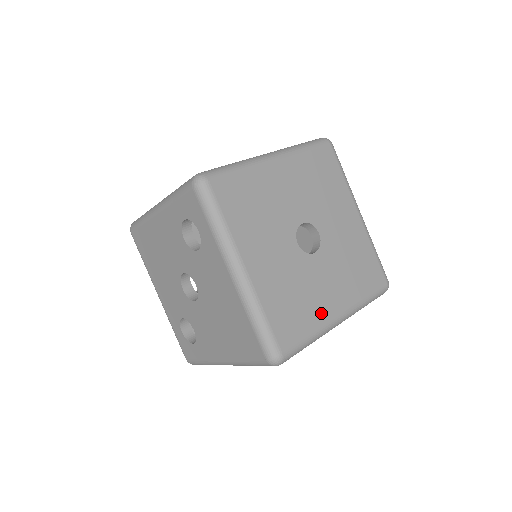
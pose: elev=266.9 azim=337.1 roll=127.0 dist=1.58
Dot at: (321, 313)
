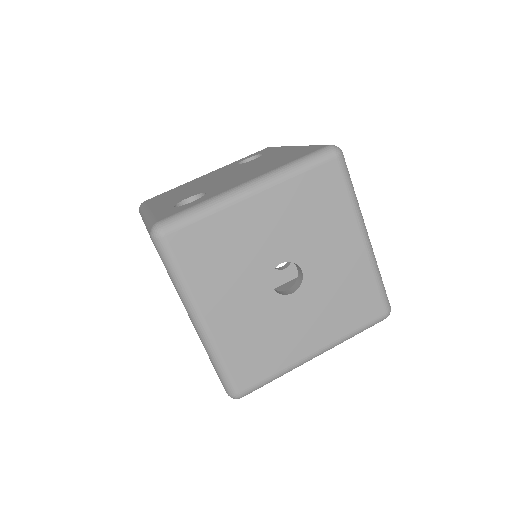
Dot at: (291, 352)
